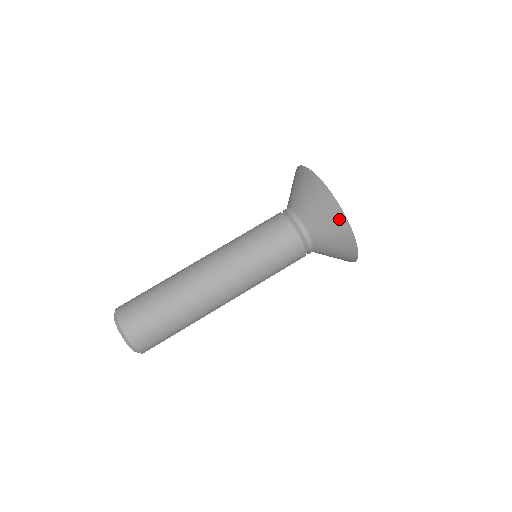
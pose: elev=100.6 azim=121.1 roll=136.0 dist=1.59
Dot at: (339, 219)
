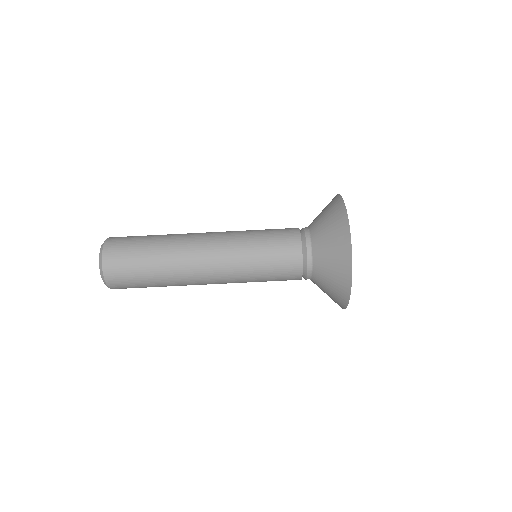
Dot at: (344, 285)
